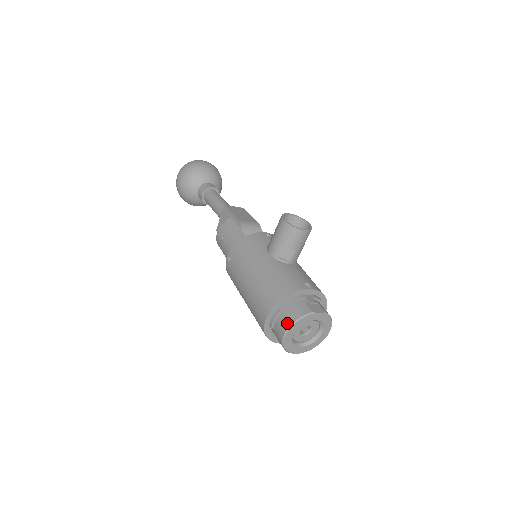
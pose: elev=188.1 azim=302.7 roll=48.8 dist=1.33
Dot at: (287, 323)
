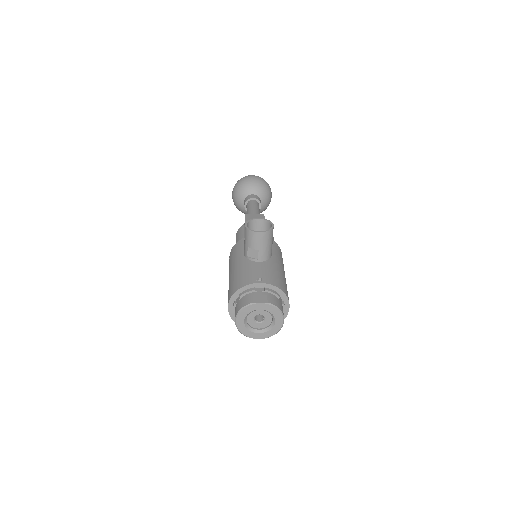
Dot at: (236, 312)
